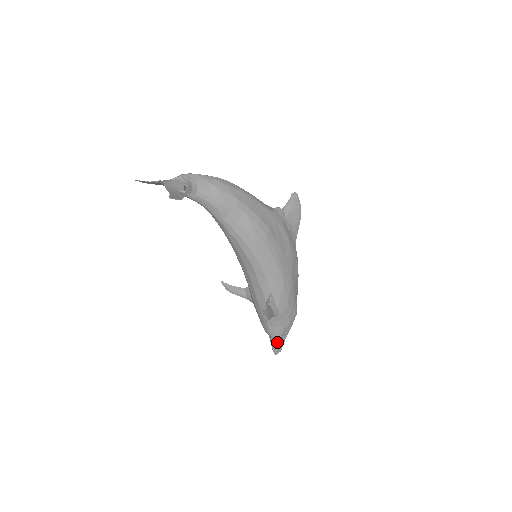
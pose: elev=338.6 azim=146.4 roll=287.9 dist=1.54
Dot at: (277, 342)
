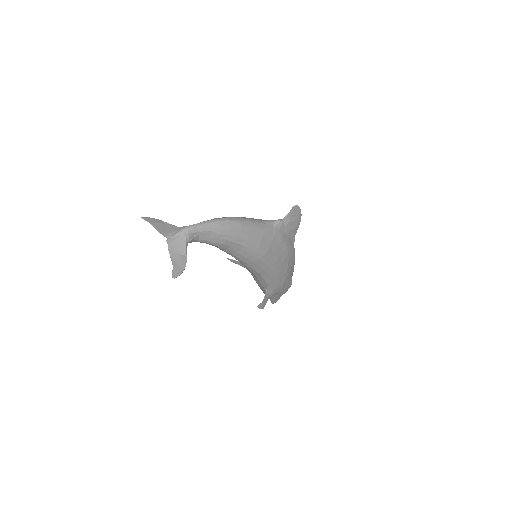
Dot at: (274, 300)
